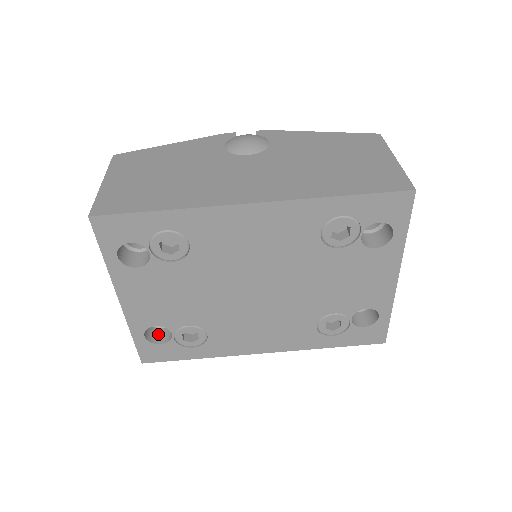
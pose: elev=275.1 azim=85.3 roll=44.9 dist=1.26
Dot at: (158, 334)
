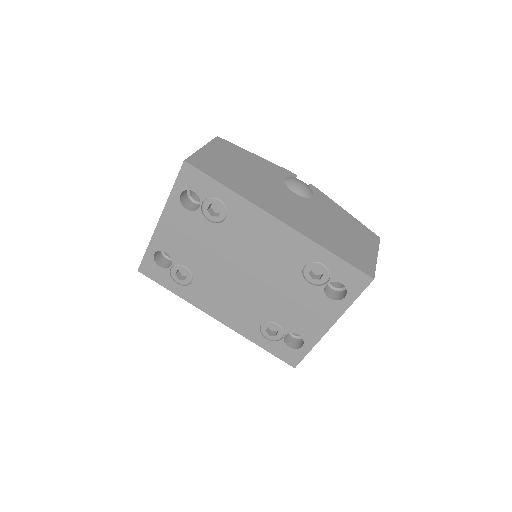
Dot at: (162, 260)
